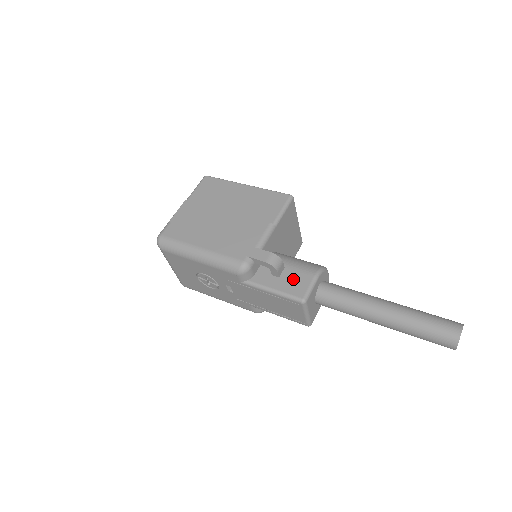
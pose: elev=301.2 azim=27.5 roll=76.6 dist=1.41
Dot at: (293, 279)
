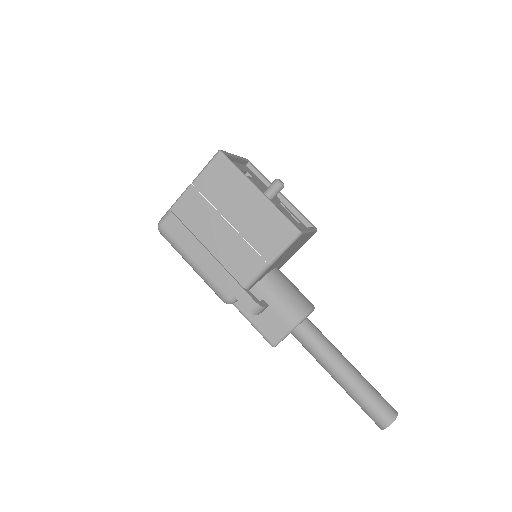
Dot at: (272, 322)
